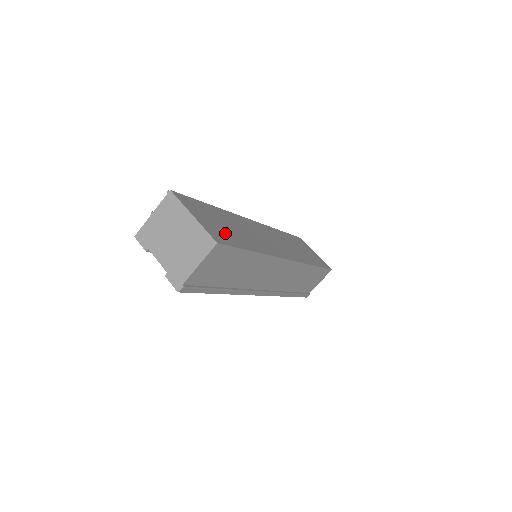
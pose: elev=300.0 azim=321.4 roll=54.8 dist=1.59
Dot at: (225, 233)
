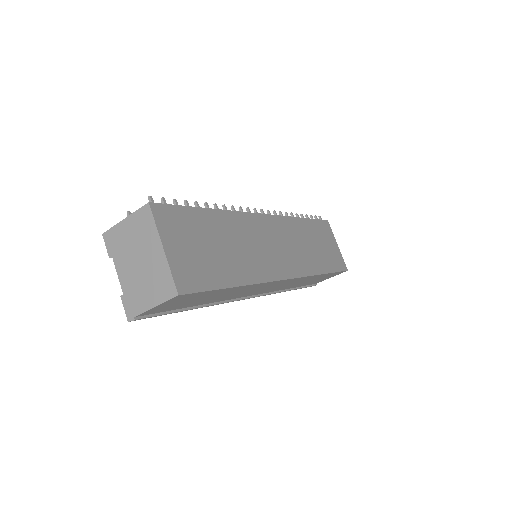
Dot at: (203, 265)
